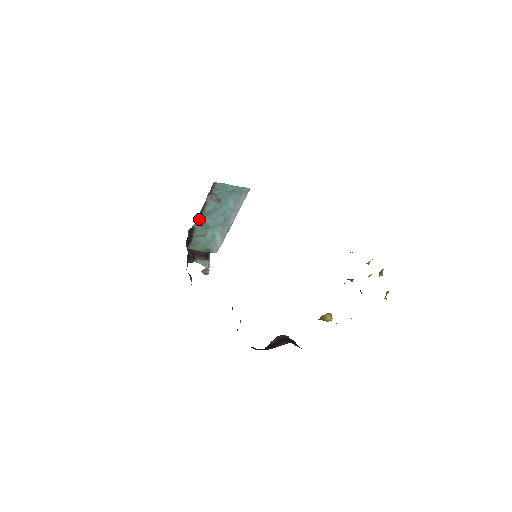
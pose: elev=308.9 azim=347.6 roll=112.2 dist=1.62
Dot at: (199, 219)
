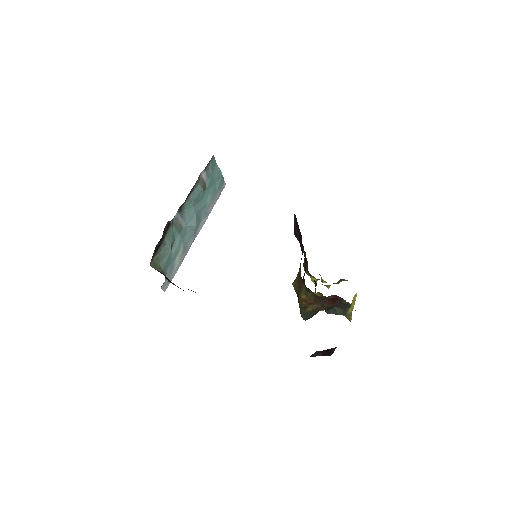
Dot at: (181, 209)
